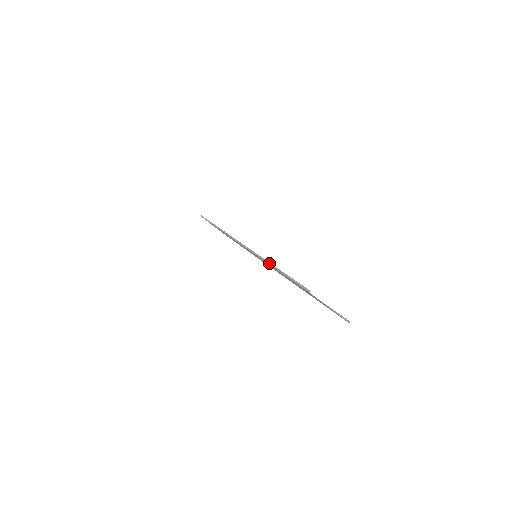
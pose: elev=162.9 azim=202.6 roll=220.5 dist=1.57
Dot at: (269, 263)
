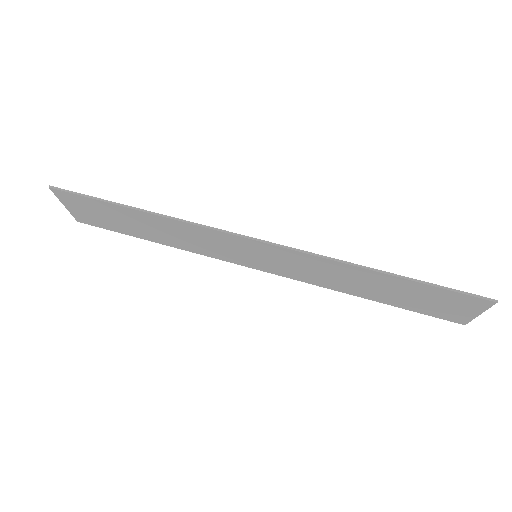
Dot at: (372, 269)
